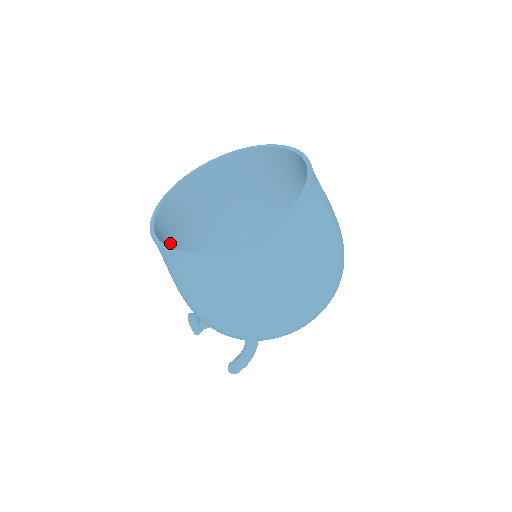
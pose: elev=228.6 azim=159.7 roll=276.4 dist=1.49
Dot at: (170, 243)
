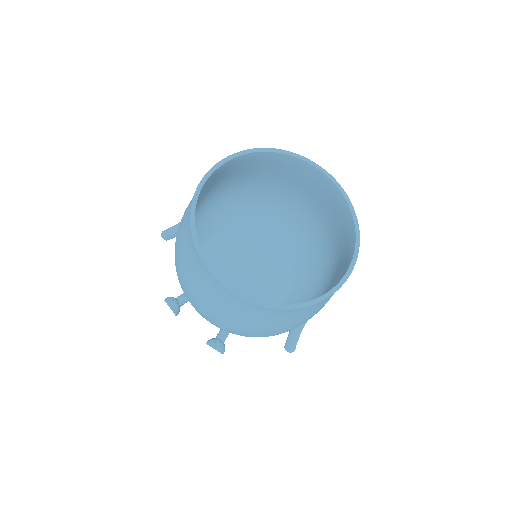
Dot at: occluded
